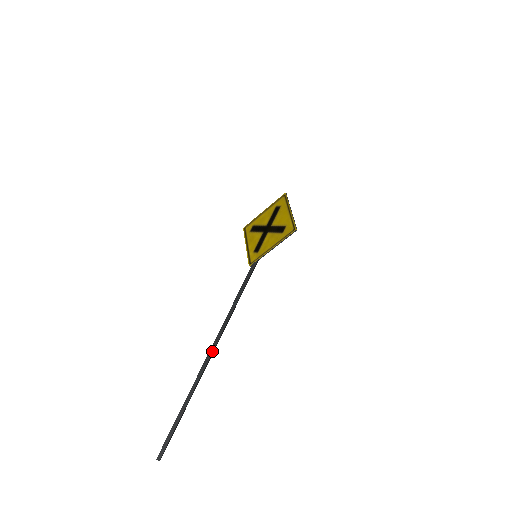
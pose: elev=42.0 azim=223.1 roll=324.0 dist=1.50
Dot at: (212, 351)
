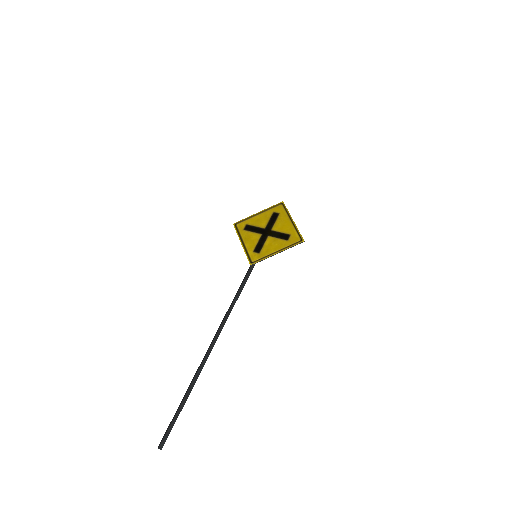
Dot at: occluded
